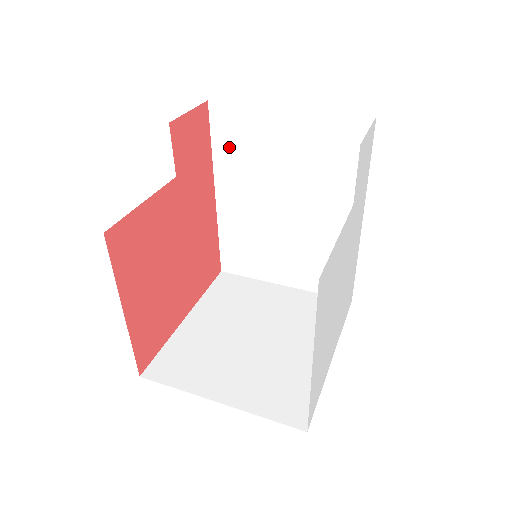
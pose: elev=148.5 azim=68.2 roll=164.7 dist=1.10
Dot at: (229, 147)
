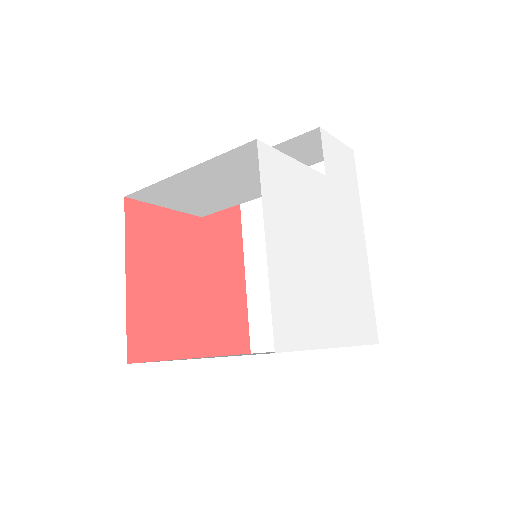
Dot at: (254, 221)
